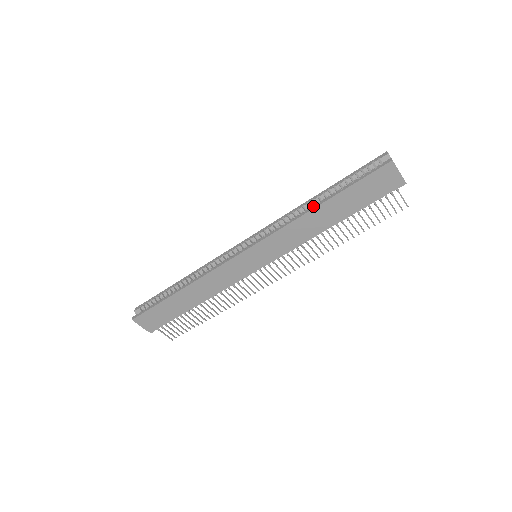
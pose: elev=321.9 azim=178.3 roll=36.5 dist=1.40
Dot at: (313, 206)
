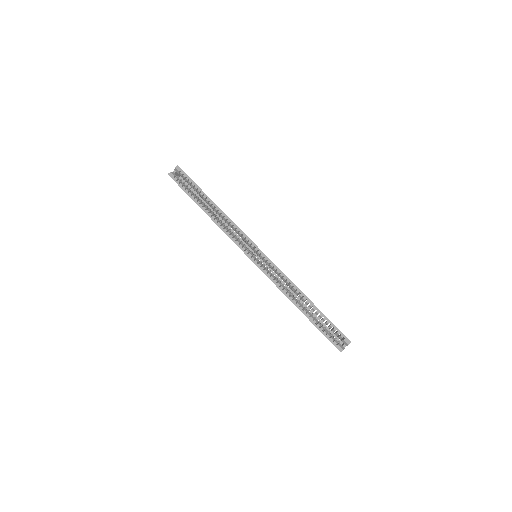
Dot at: occluded
